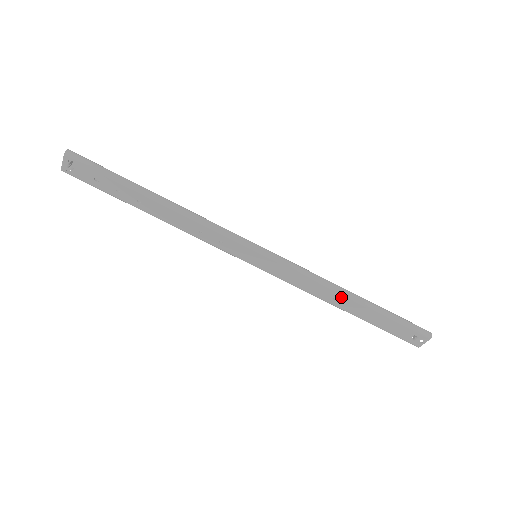
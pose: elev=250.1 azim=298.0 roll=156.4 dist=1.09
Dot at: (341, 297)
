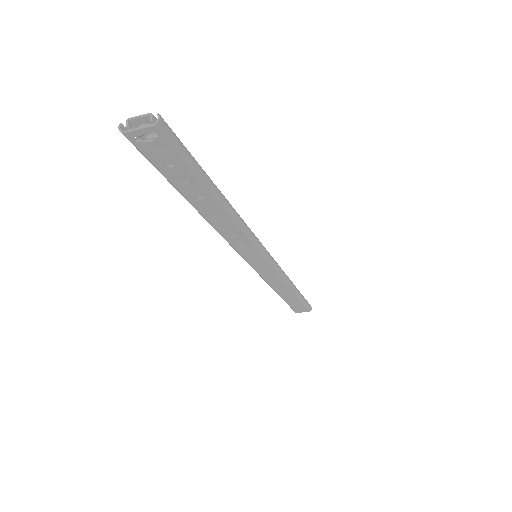
Dot at: (287, 289)
